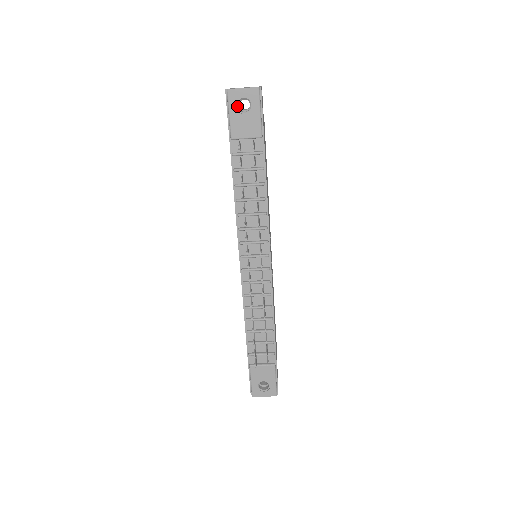
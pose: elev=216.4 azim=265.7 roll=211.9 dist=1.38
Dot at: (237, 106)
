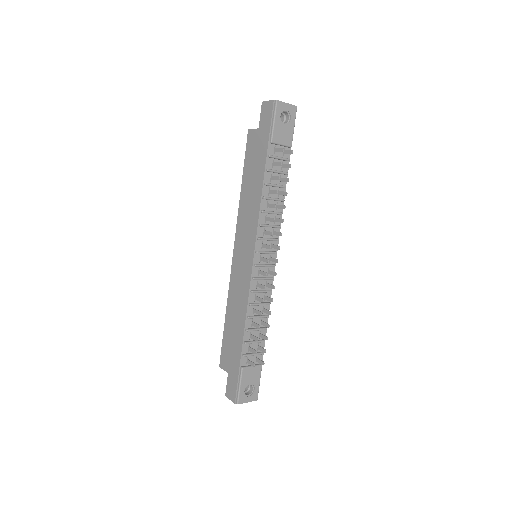
Dot at: (280, 116)
